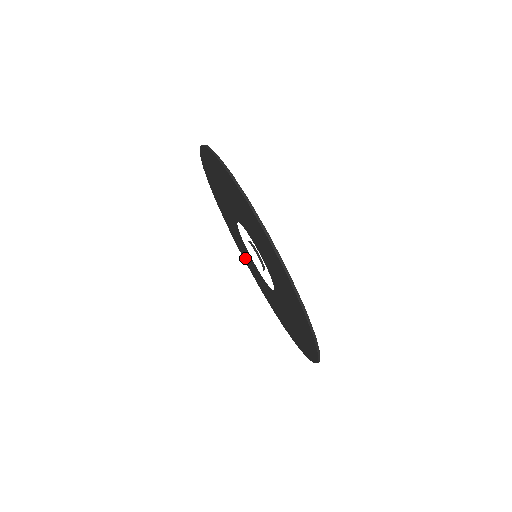
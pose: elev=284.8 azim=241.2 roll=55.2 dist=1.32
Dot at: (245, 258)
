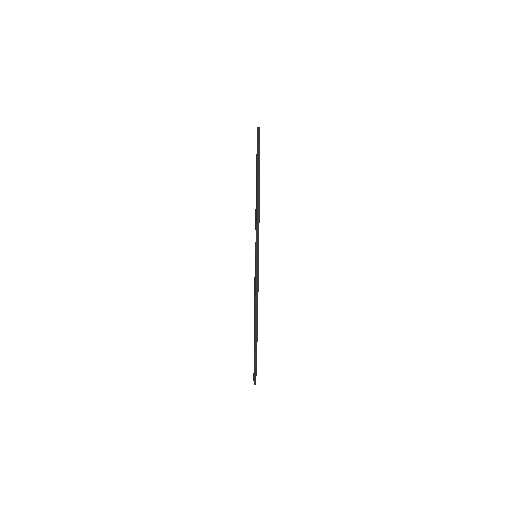
Dot at: occluded
